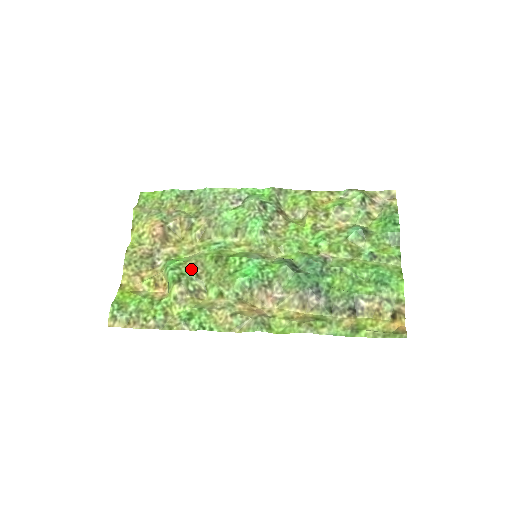
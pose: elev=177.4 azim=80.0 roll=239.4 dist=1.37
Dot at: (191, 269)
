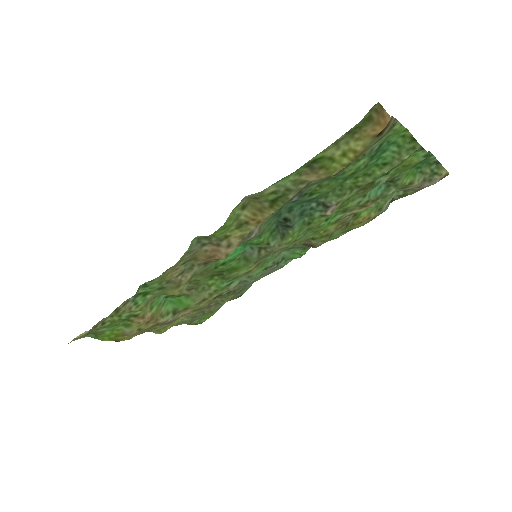
Dot at: occluded
